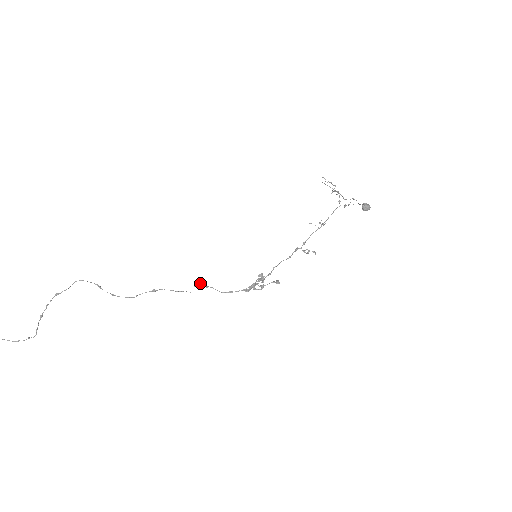
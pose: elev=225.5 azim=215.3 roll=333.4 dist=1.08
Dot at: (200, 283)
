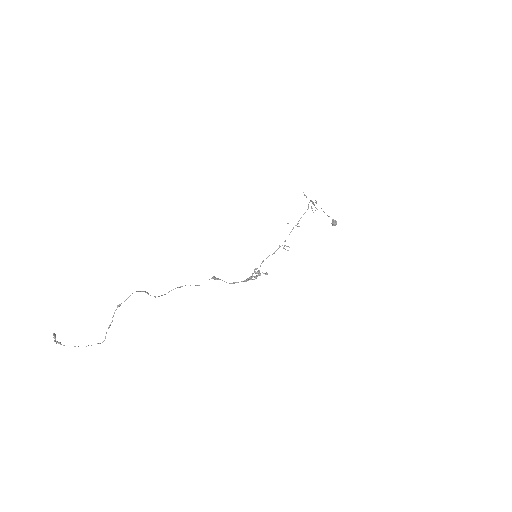
Dot at: (214, 278)
